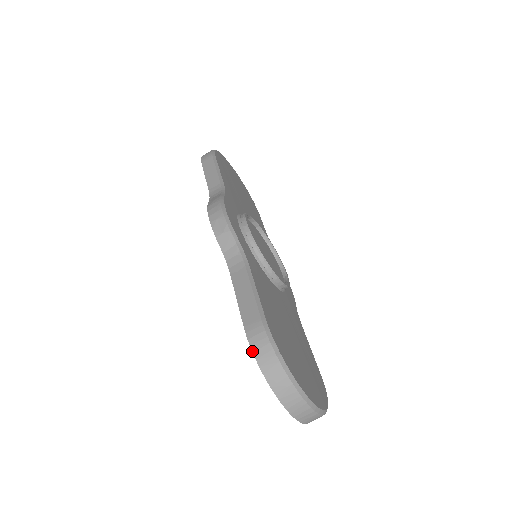
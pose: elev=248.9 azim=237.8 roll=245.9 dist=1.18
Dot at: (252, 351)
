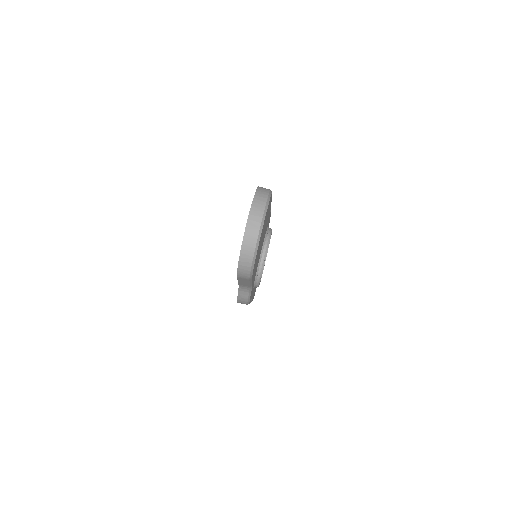
Dot at: occluded
